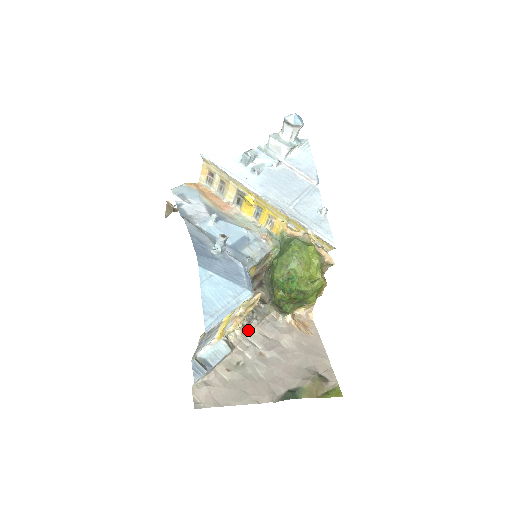
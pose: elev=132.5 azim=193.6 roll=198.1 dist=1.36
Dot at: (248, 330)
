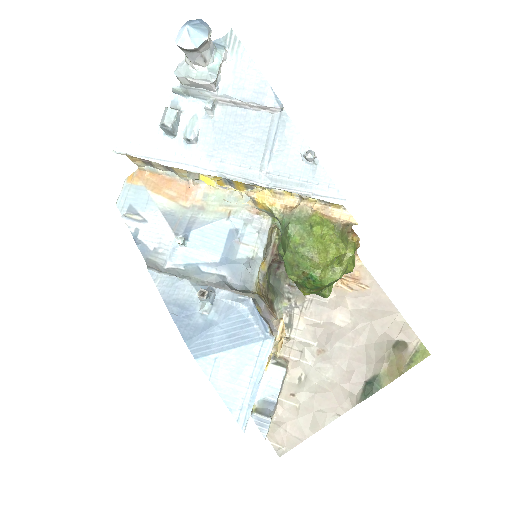
Dot at: (293, 328)
